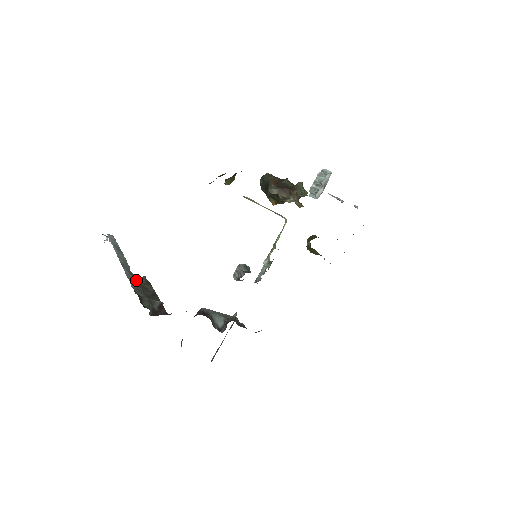
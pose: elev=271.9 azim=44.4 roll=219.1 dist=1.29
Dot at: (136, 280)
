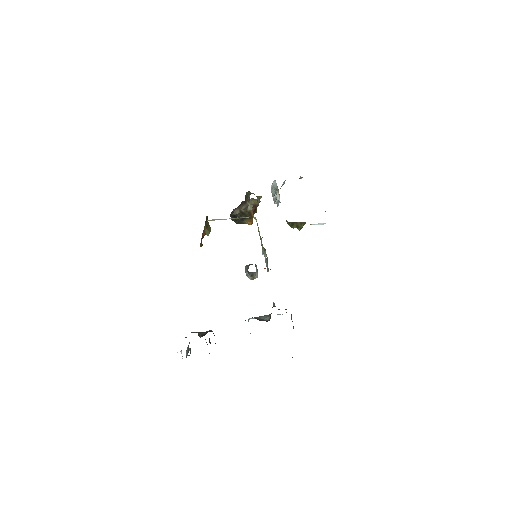
Dot at: occluded
